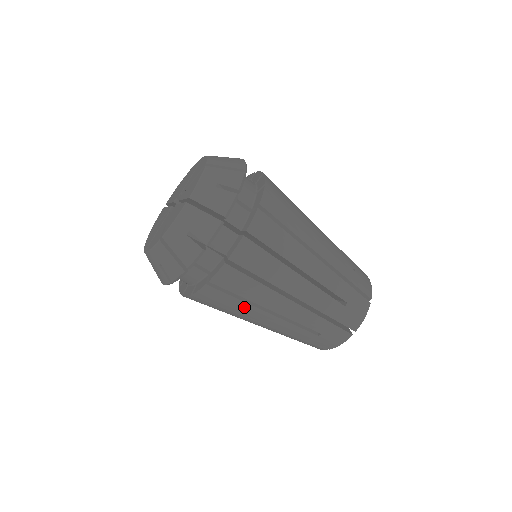
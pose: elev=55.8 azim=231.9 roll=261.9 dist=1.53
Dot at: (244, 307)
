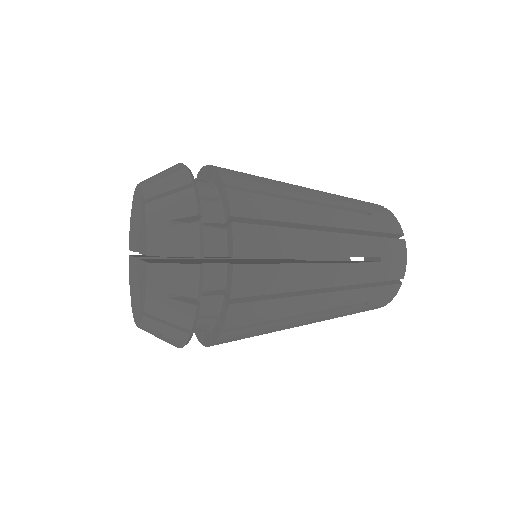
Dot at: (274, 326)
